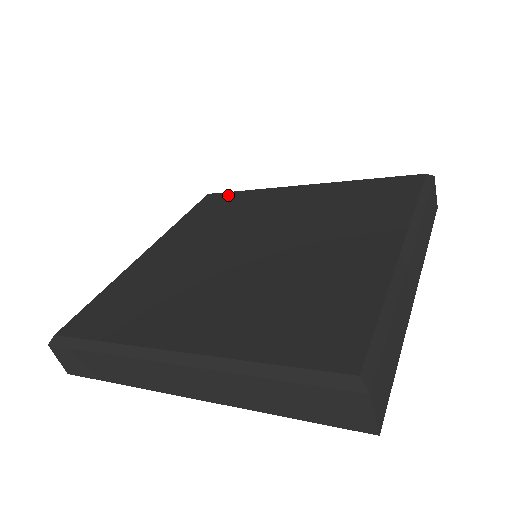
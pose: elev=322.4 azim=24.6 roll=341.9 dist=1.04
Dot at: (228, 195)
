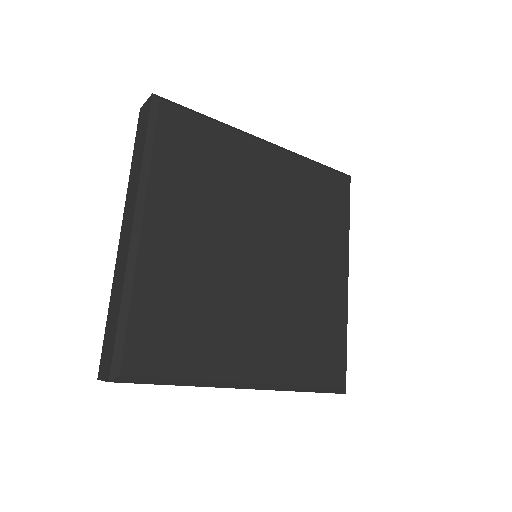
Dot at: (193, 121)
